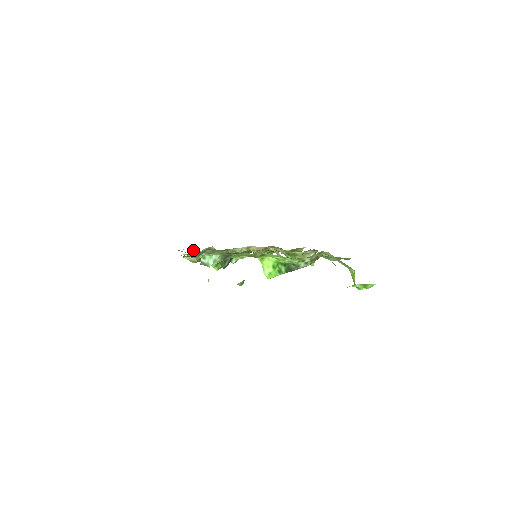
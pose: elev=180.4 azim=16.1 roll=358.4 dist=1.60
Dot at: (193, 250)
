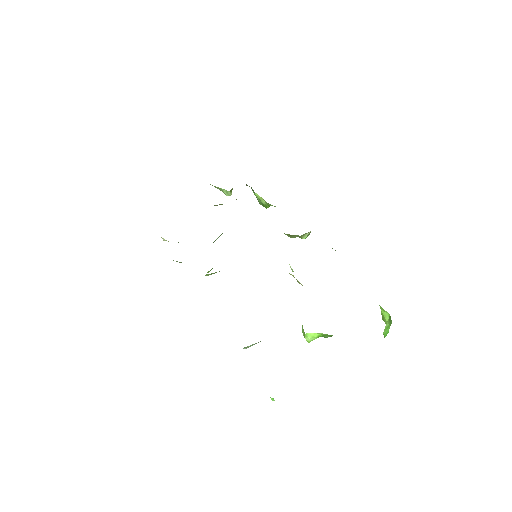
Dot at: occluded
